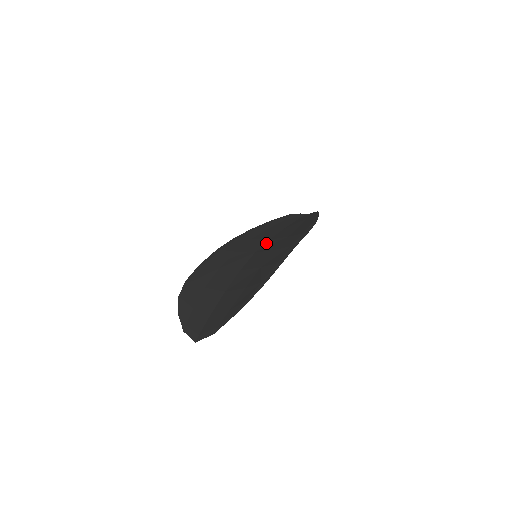
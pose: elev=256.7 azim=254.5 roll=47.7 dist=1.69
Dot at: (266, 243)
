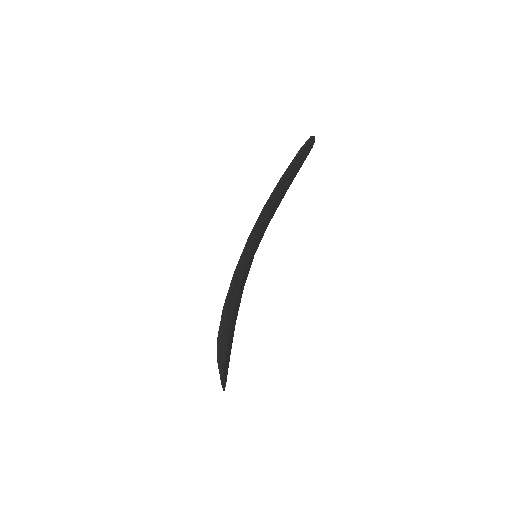
Dot at: occluded
